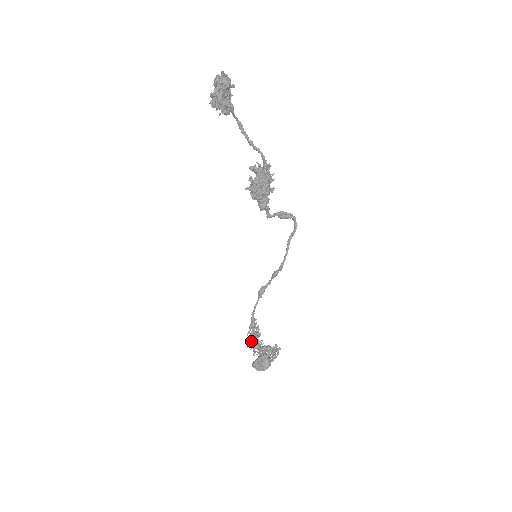
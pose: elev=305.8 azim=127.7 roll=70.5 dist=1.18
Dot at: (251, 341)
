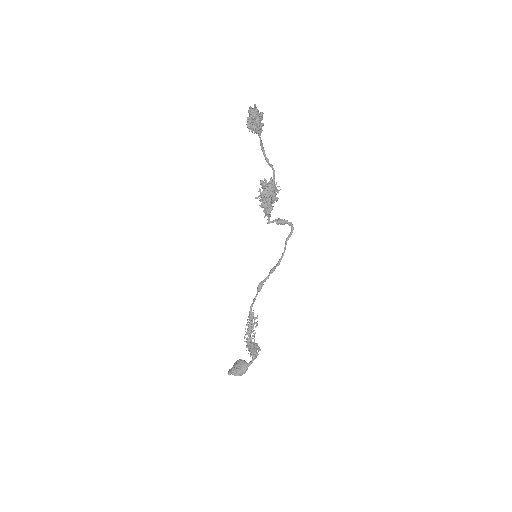
Dot at: (248, 332)
